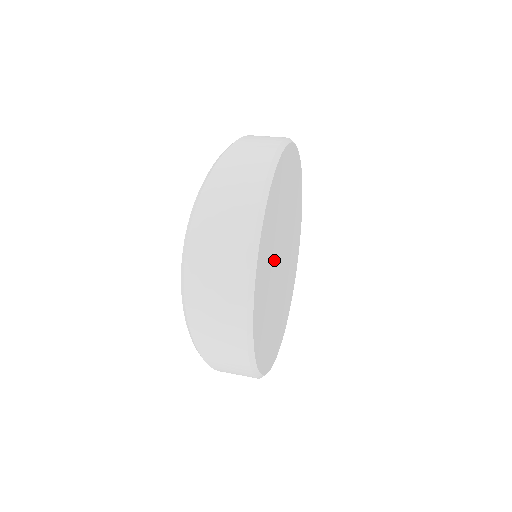
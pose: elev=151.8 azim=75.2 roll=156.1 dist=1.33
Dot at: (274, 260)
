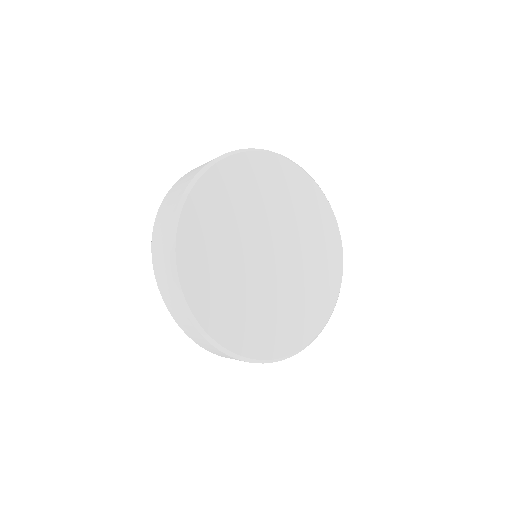
Dot at: (249, 221)
